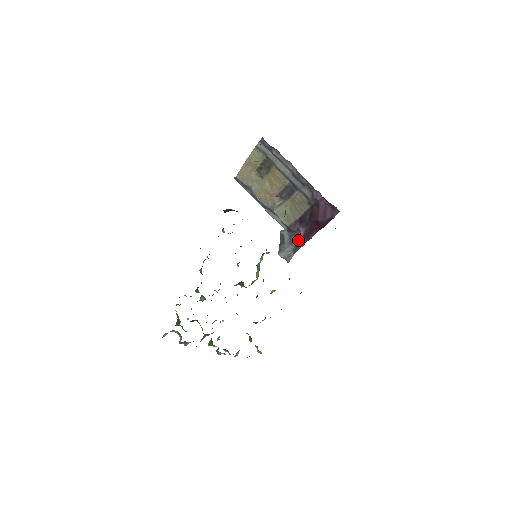
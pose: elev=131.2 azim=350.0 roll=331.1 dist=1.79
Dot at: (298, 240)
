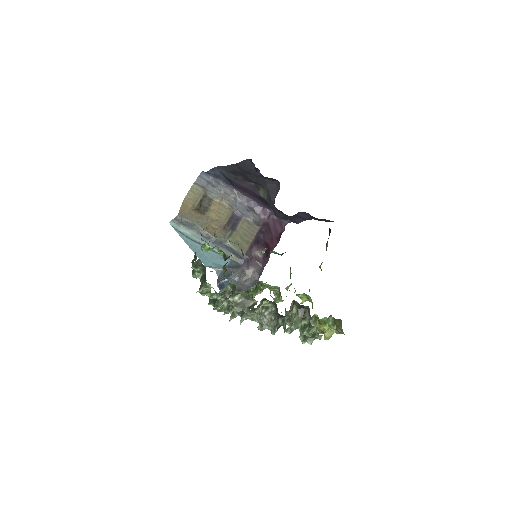
Dot at: (255, 269)
